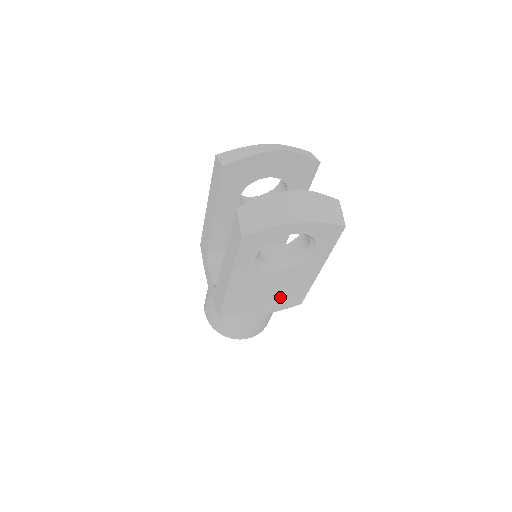
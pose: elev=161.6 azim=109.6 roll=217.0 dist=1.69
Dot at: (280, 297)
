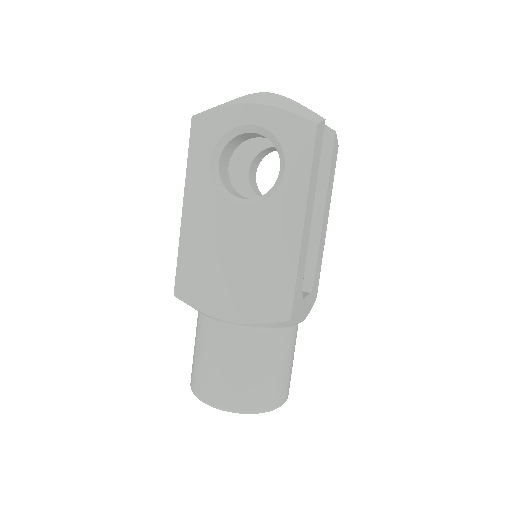
Dot at: (254, 280)
